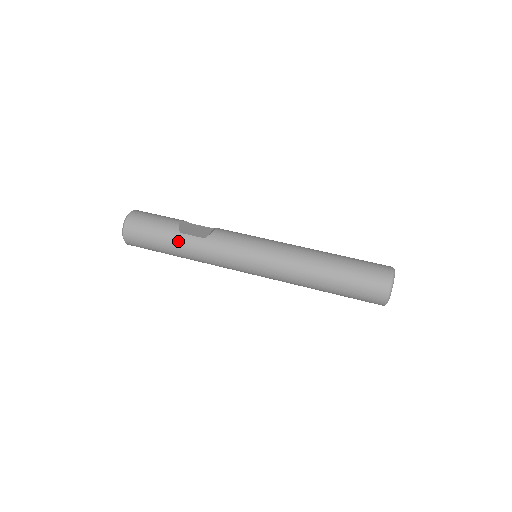
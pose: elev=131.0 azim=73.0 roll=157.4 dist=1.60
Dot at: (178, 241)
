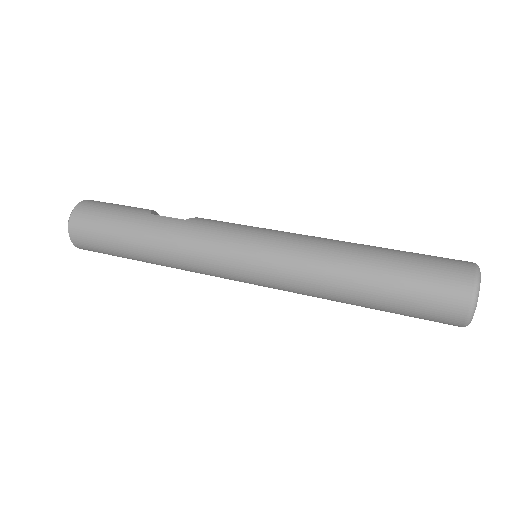
Dot at: (145, 222)
